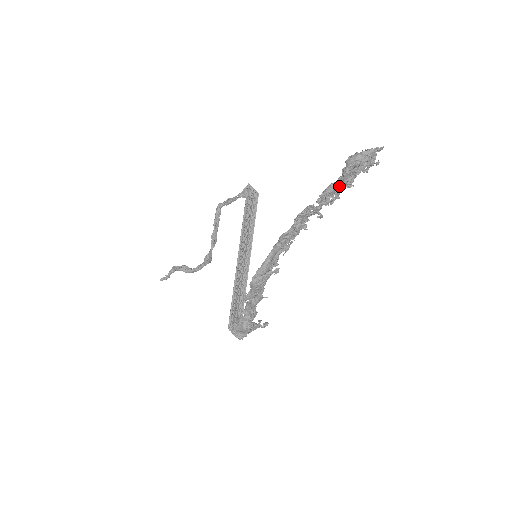
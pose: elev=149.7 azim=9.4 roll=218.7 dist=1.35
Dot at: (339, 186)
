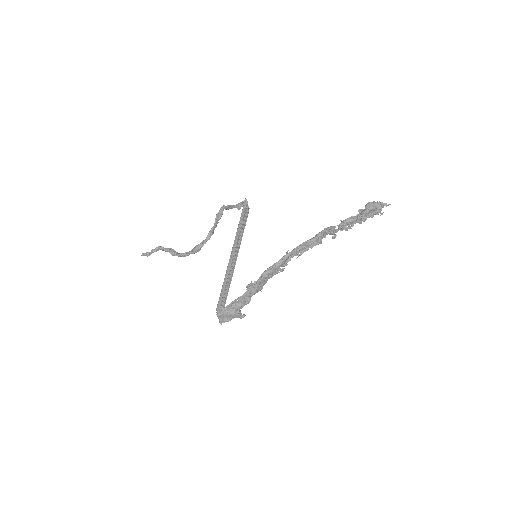
Dot at: (358, 219)
